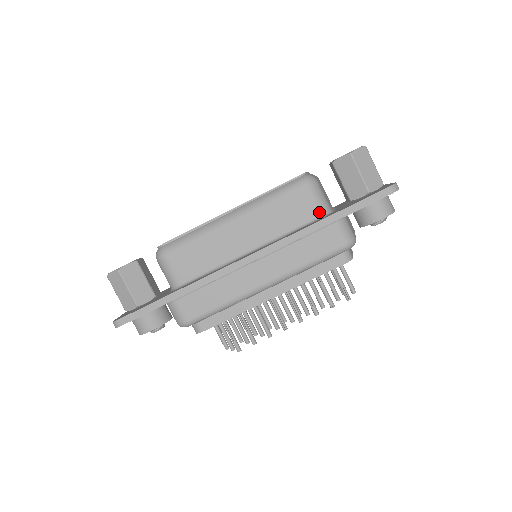
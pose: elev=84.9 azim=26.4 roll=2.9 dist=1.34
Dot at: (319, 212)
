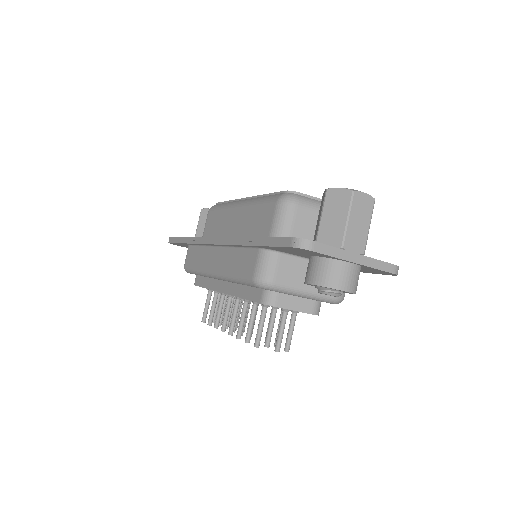
Dot at: (270, 235)
